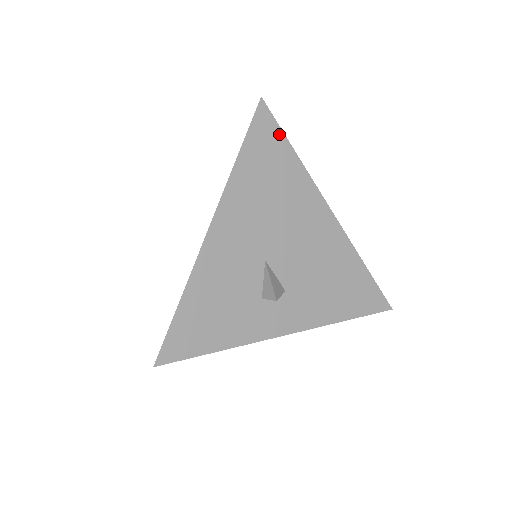
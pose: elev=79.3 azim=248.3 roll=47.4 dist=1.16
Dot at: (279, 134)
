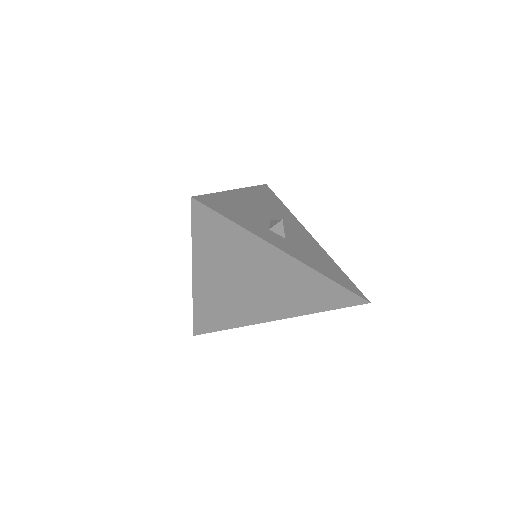
Dot at: (276, 197)
